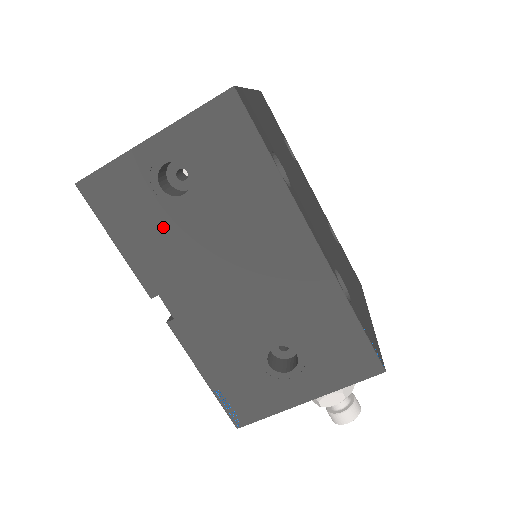
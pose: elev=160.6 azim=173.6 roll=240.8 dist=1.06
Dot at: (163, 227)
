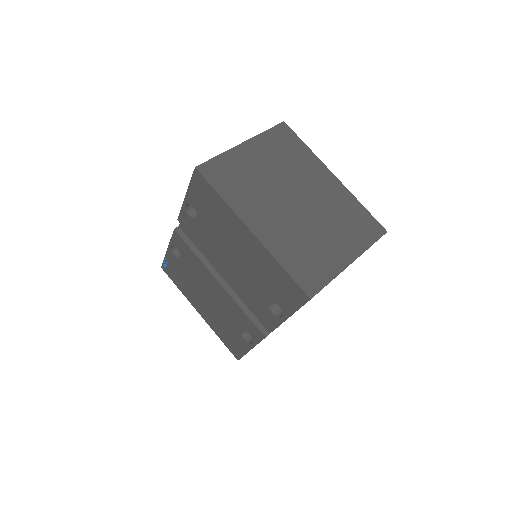
Dot at: occluded
